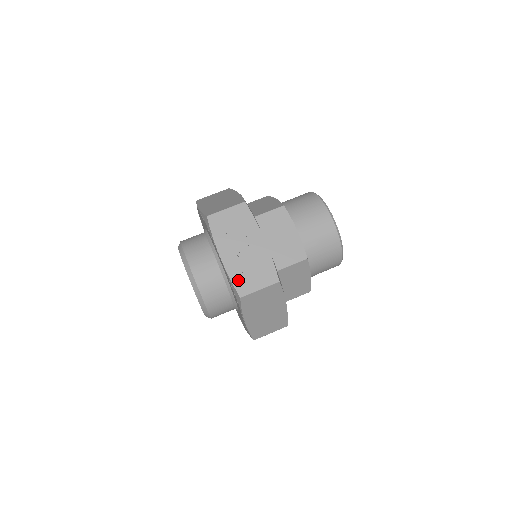
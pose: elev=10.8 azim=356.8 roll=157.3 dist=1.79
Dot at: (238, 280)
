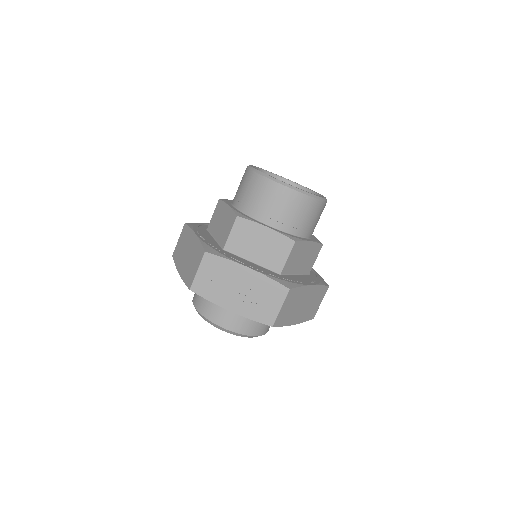
Dot at: (258, 316)
